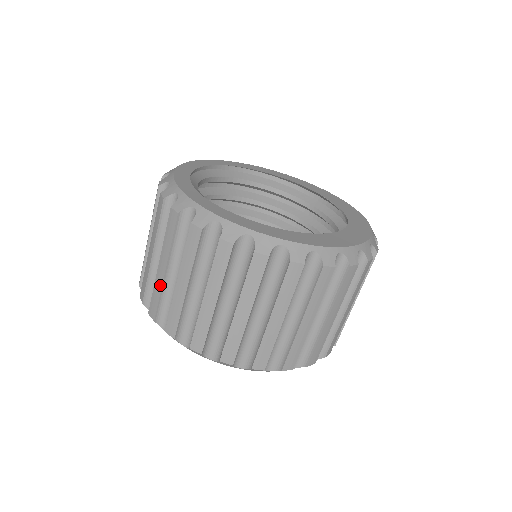
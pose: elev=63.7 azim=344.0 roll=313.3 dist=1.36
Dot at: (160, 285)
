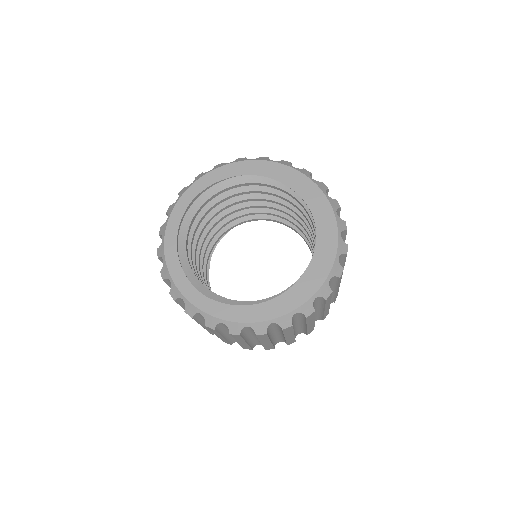
Dot at: occluded
